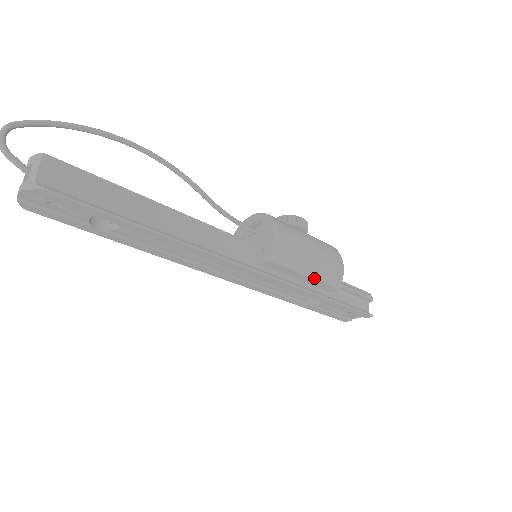
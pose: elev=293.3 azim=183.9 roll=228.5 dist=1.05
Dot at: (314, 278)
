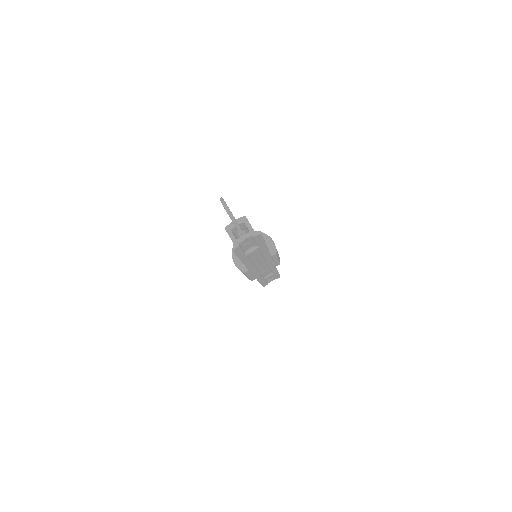
Dot at: occluded
